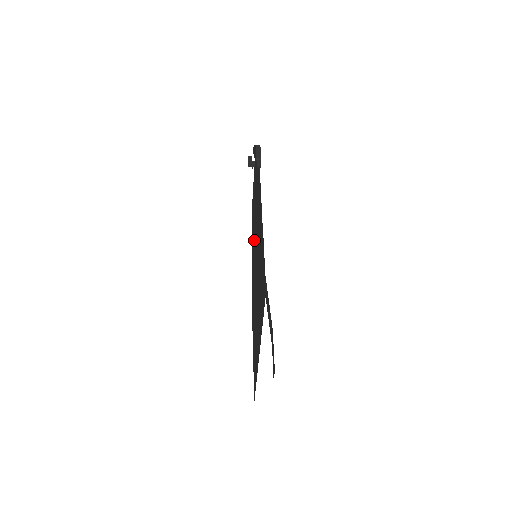
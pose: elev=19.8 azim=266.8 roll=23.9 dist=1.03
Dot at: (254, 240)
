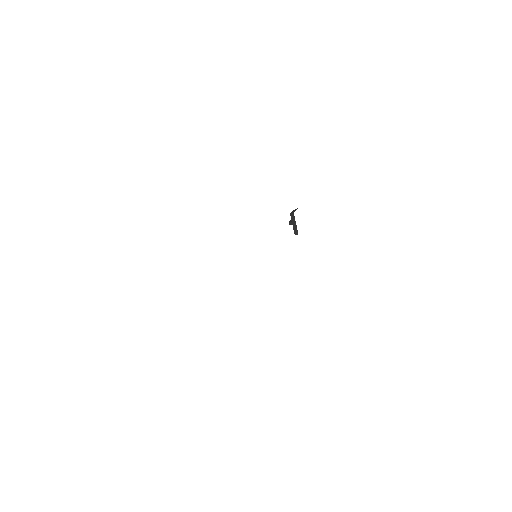
Dot at: occluded
